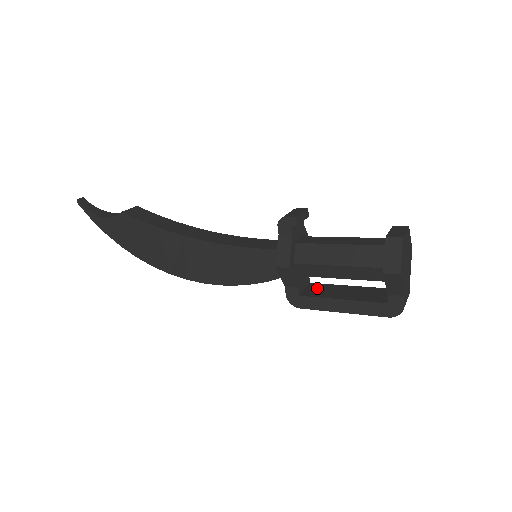
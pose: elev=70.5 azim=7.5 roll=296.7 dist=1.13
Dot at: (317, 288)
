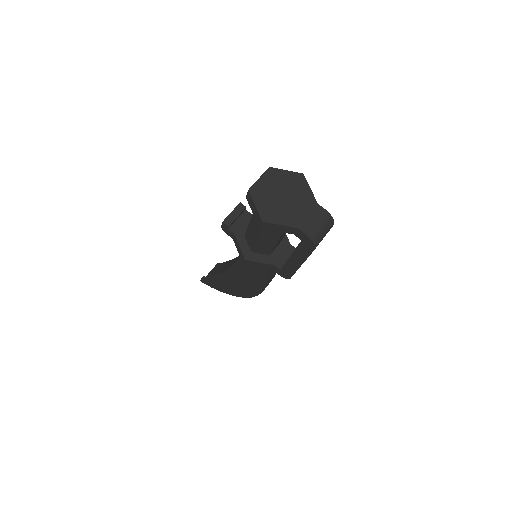
Dot at: occluded
